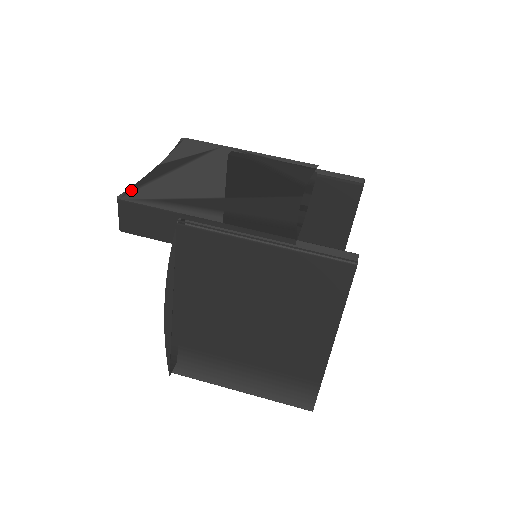
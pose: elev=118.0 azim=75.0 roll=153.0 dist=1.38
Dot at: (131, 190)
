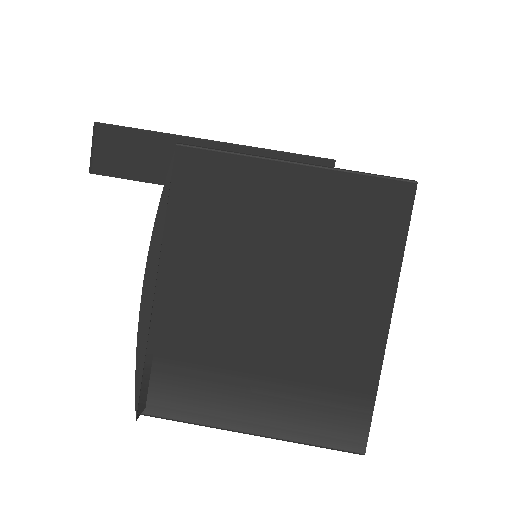
Dot at: occluded
